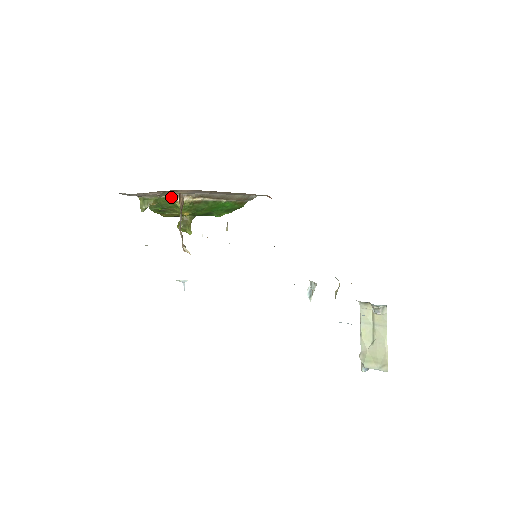
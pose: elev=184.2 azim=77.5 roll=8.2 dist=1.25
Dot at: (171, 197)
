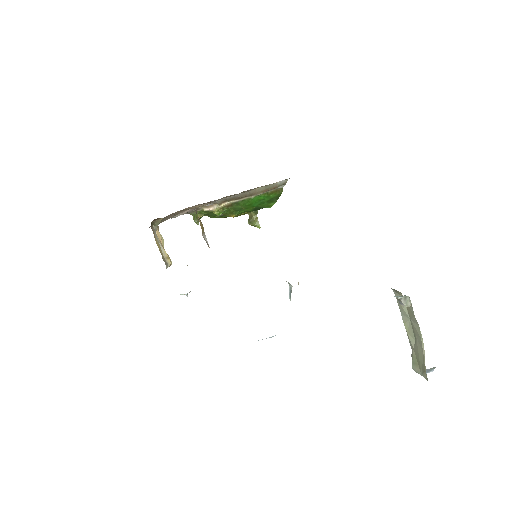
Dot at: (205, 208)
